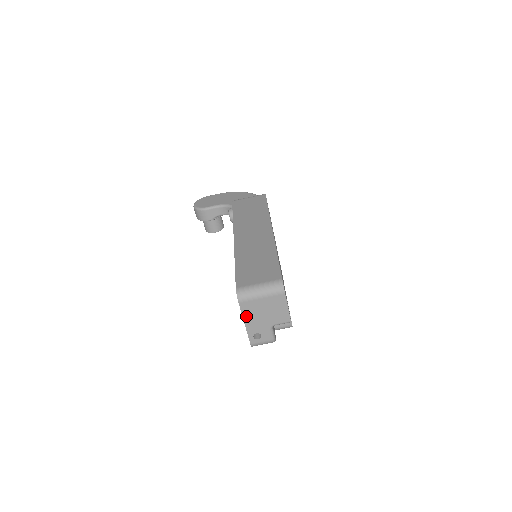
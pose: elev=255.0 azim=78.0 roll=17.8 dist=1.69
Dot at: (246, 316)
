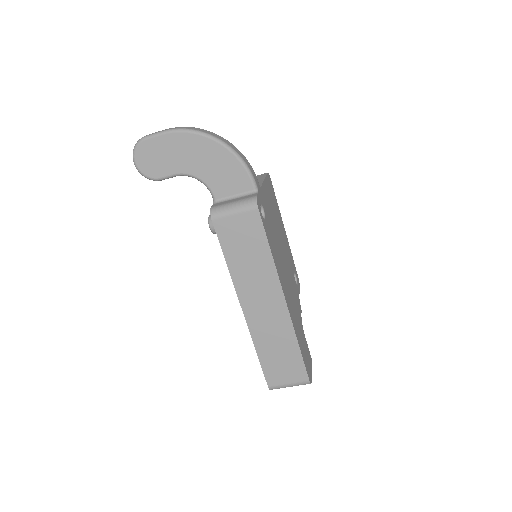
Dot at: occluded
